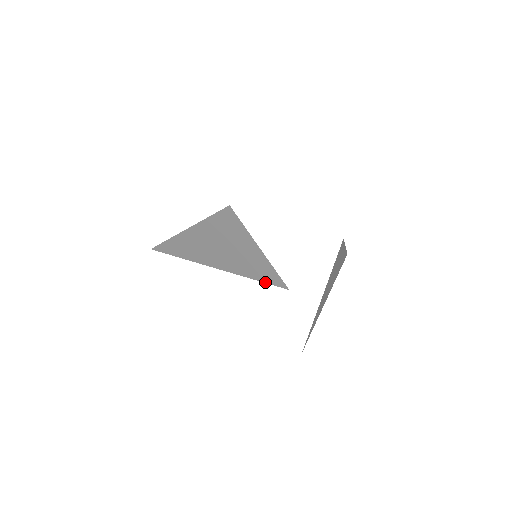
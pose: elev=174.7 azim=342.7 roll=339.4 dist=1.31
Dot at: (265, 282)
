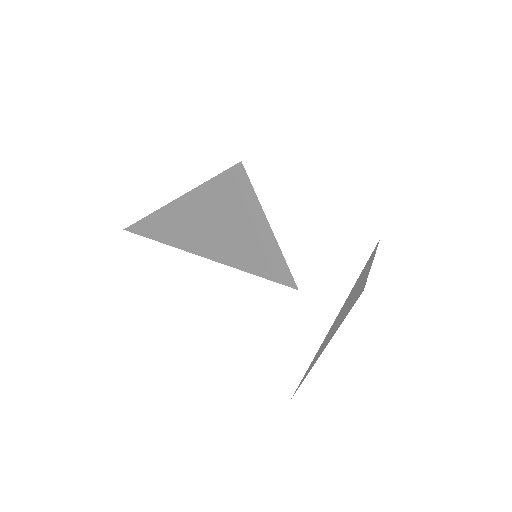
Dot at: (266, 277)
